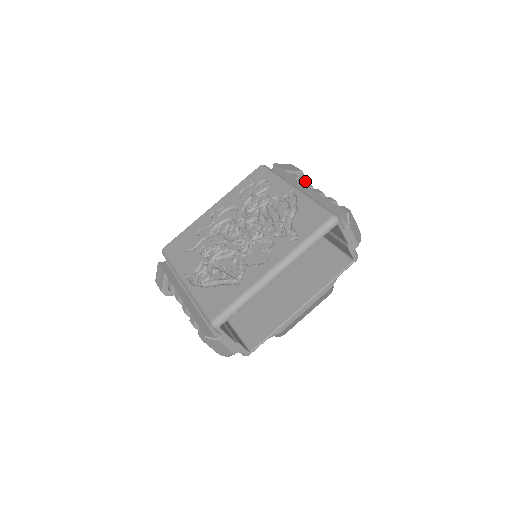
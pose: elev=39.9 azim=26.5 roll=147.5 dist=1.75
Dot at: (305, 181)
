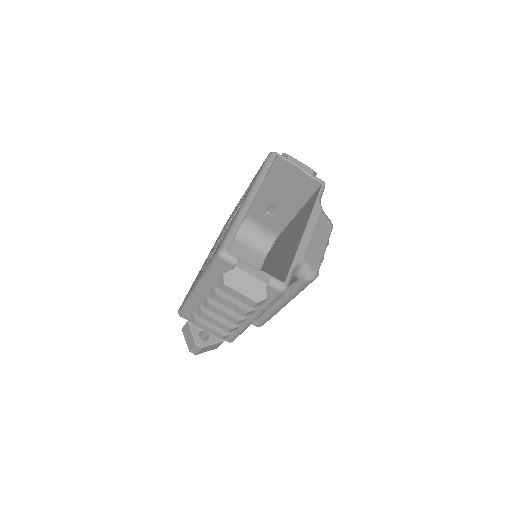
Dot at: occluded
